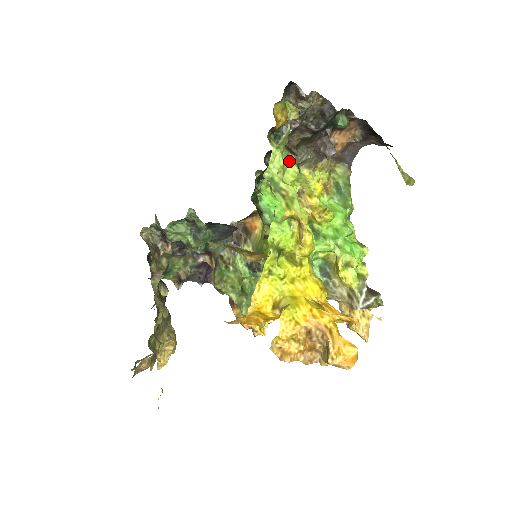
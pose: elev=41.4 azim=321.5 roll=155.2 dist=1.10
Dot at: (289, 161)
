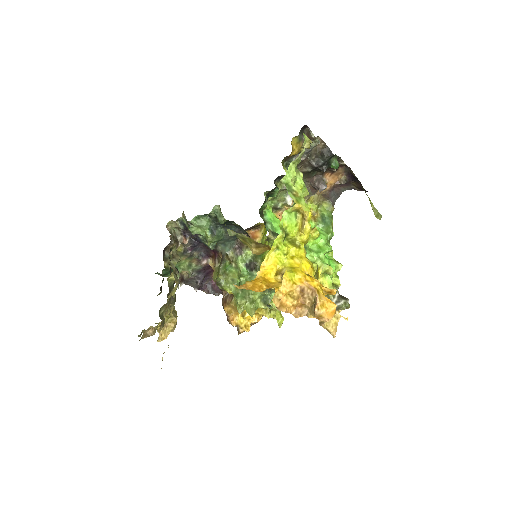
Dot at: (299, 176)
